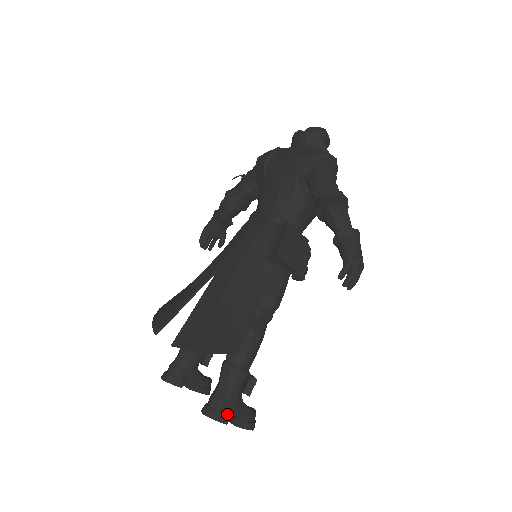
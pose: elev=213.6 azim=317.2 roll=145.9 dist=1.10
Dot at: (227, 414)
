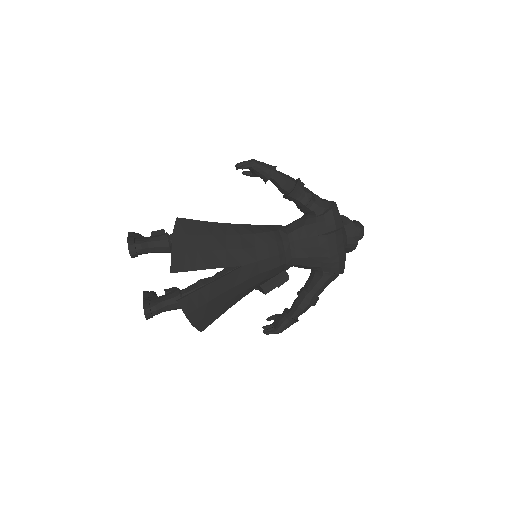
Dot at: occluded
